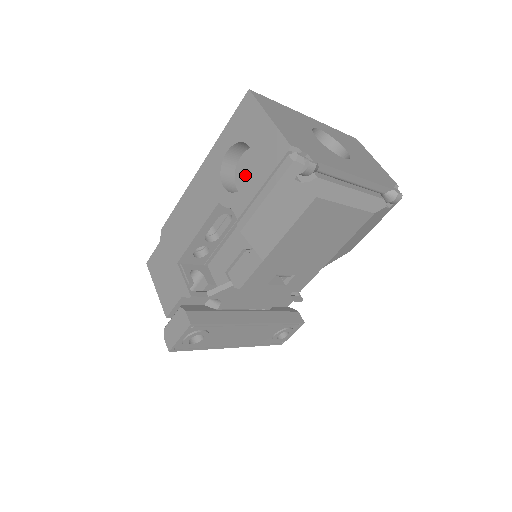
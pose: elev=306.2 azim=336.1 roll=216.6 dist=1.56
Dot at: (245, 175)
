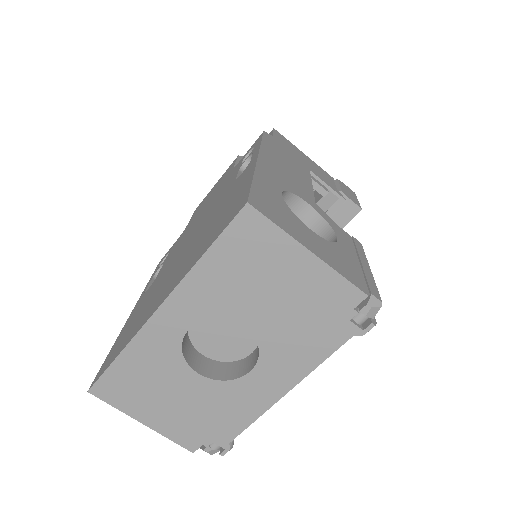
Dot at: occluded
